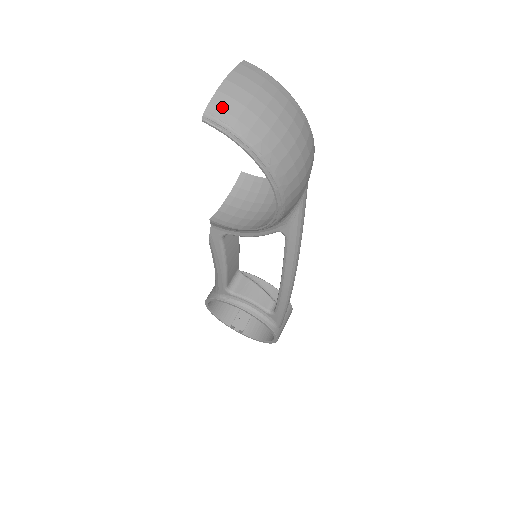
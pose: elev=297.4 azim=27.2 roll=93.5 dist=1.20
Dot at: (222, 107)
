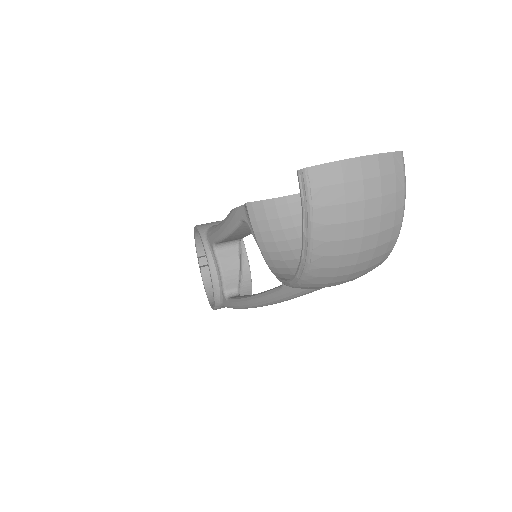
Dot at: (326, 181)
